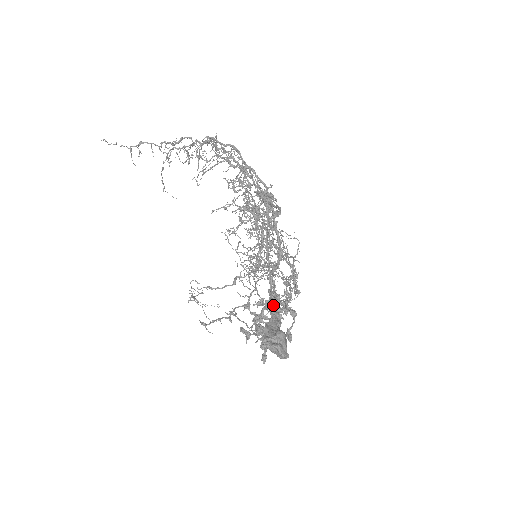
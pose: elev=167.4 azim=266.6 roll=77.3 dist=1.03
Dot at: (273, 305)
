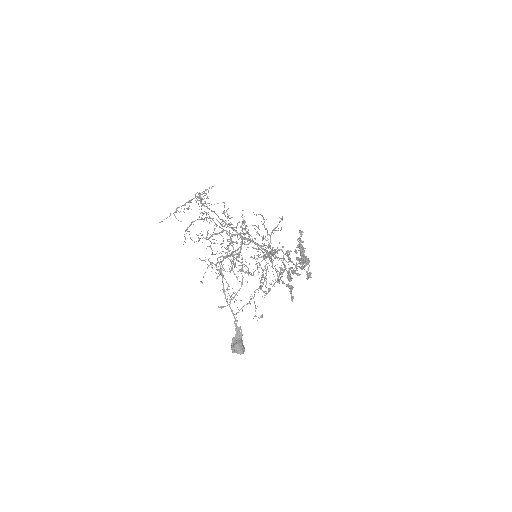
Dot at: occluded
